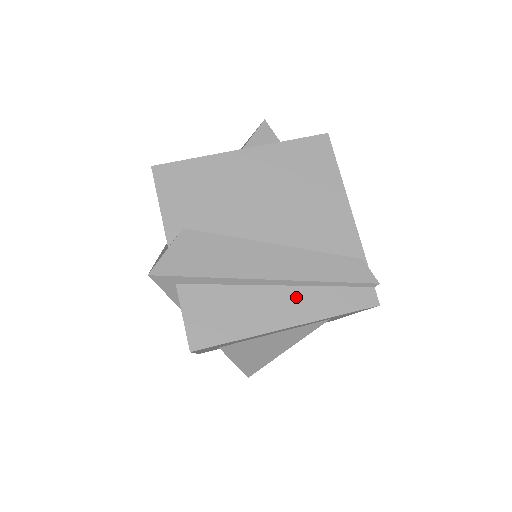
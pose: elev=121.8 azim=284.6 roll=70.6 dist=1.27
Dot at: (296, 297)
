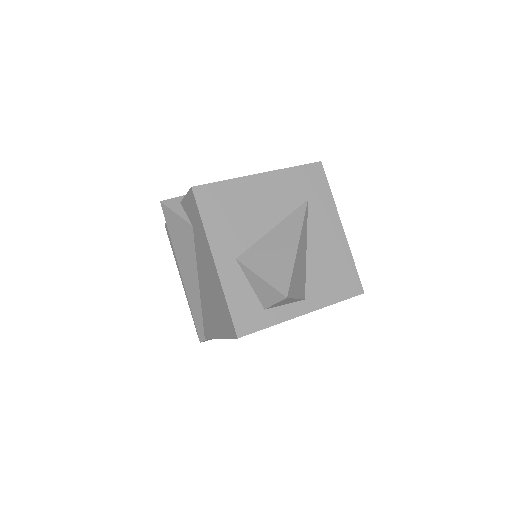
Dot at: occluded
